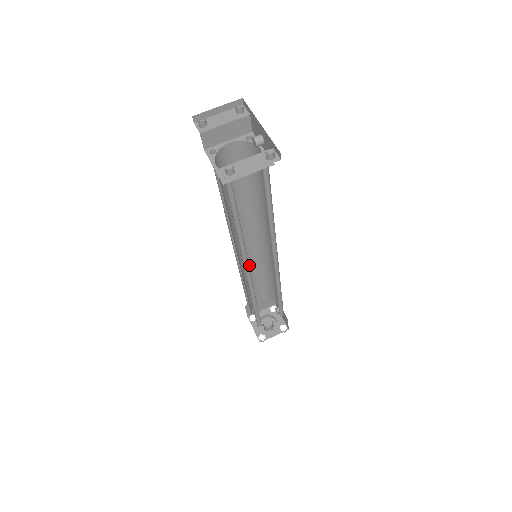
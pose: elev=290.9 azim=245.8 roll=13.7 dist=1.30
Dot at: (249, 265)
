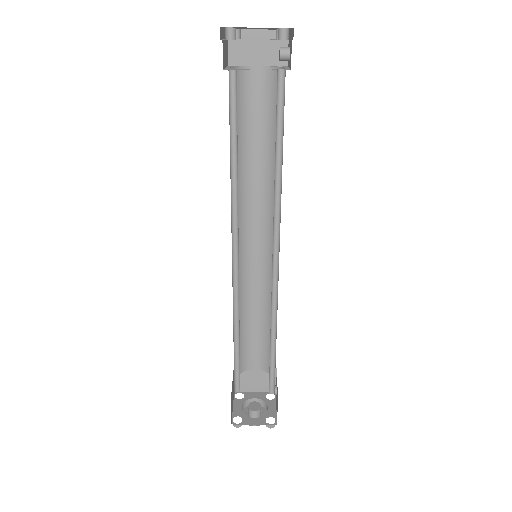
Dot at: (251, 288)
